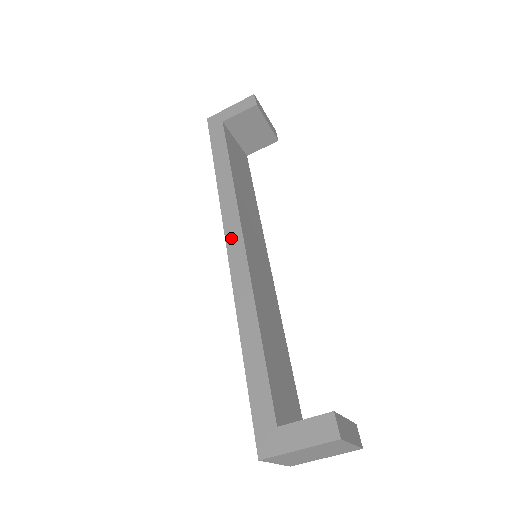
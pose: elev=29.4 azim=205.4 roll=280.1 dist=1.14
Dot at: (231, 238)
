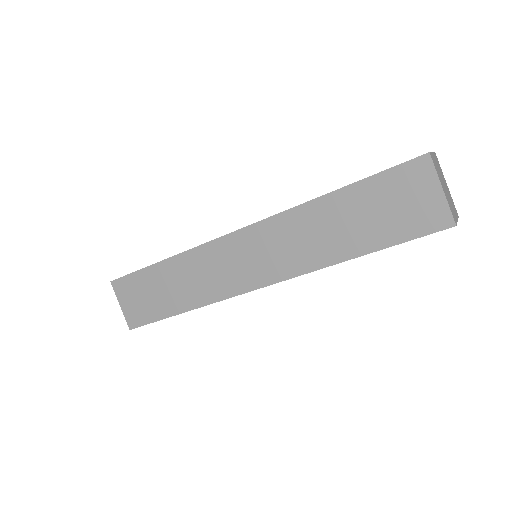
Dot at: (234, 231)
